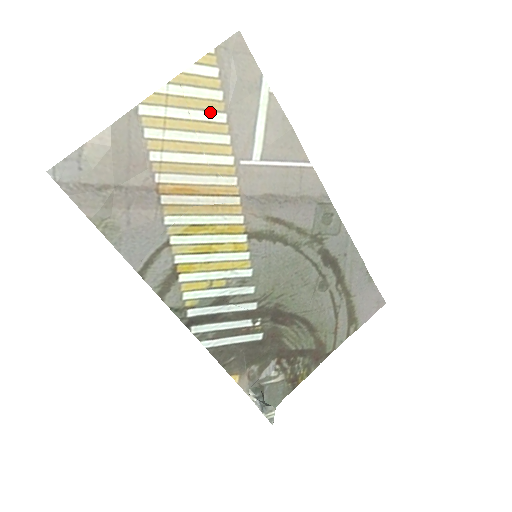
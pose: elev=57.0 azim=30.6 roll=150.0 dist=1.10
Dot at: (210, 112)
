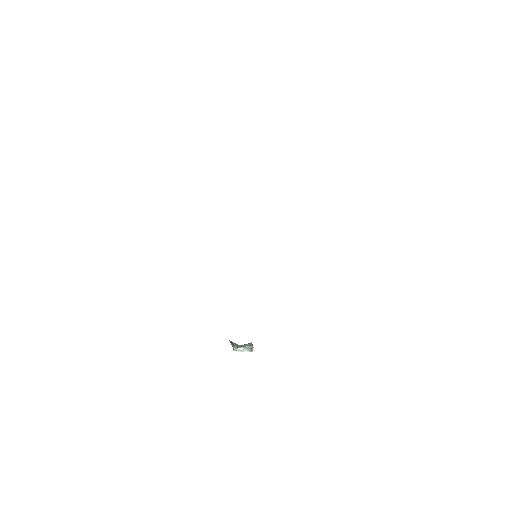
Dot at: occluded
